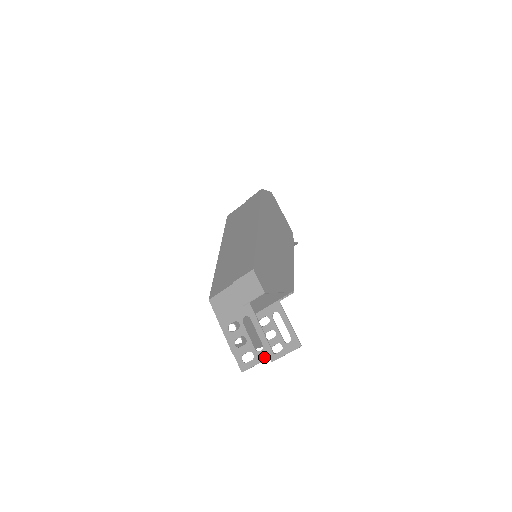
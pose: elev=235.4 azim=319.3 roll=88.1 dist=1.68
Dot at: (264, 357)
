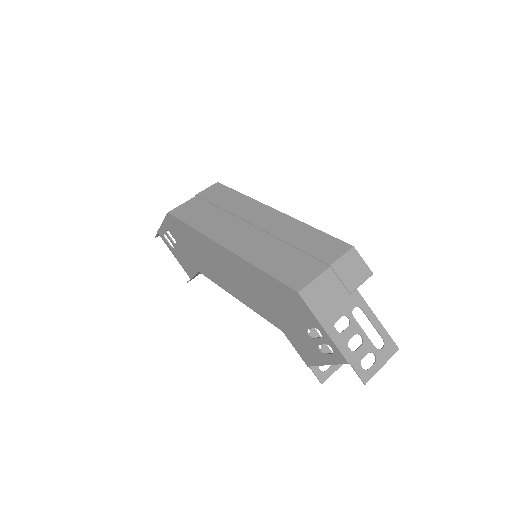
Dot at: (389, 355)
